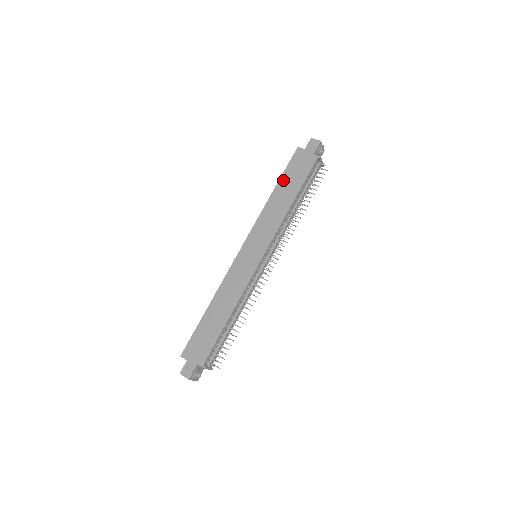
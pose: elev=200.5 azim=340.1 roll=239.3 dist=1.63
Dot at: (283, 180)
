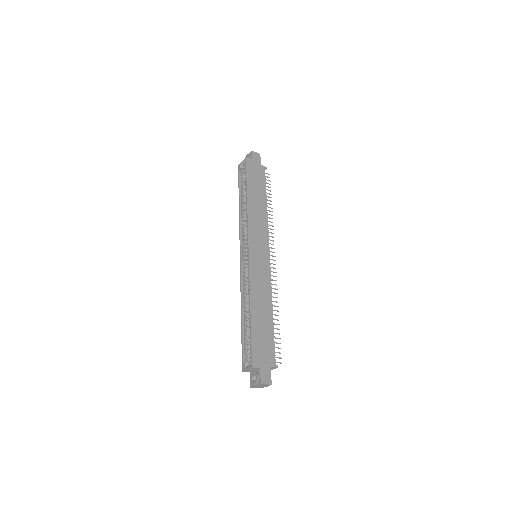
Dot at: (250, 186)
